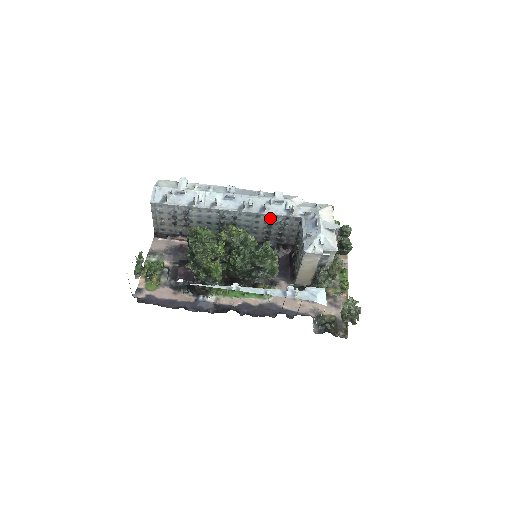
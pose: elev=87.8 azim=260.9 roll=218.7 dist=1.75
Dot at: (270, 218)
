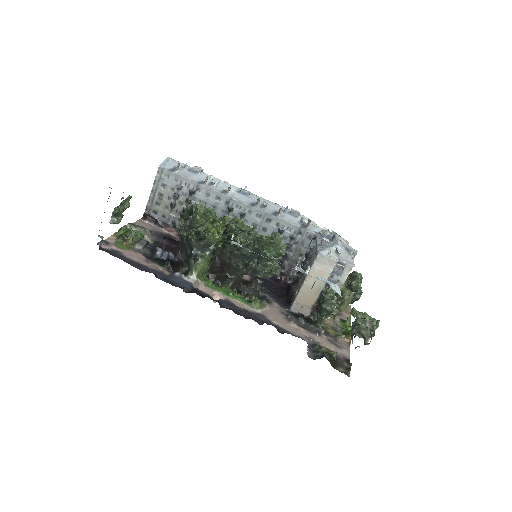
Dot at: (281, 227)
